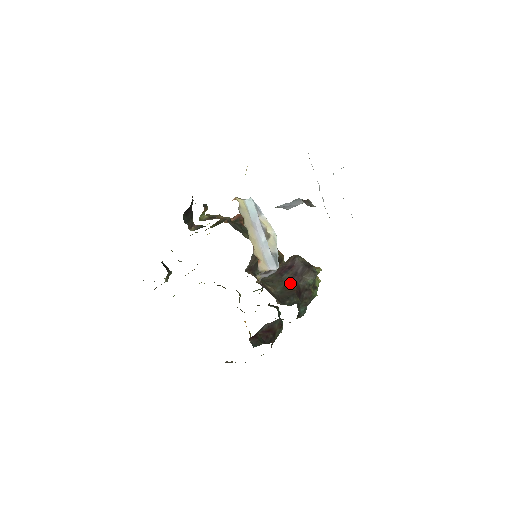
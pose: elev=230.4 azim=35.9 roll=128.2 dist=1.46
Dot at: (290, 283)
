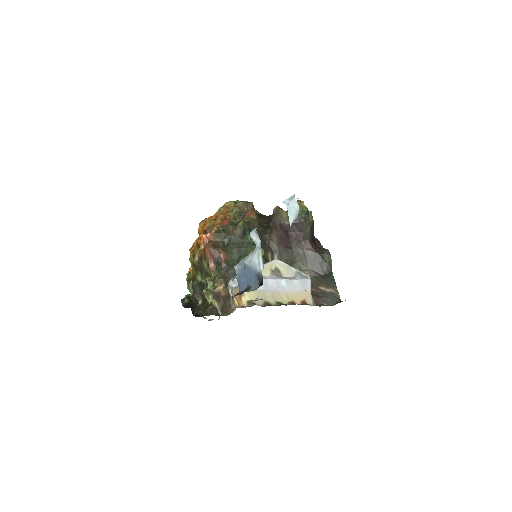
Dot at: (305, 249)
